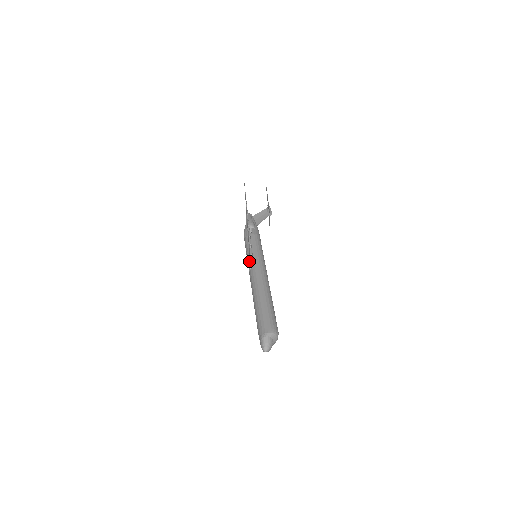
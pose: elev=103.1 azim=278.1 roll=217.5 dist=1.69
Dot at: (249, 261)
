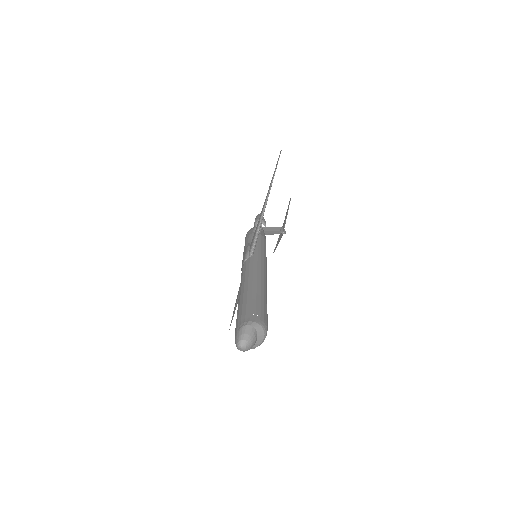
Dot at: (248, 251)
